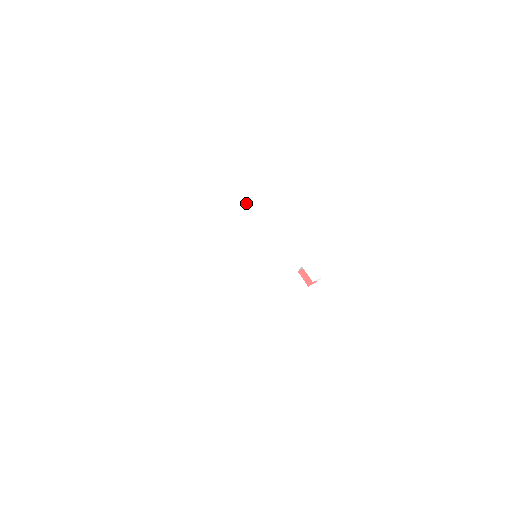
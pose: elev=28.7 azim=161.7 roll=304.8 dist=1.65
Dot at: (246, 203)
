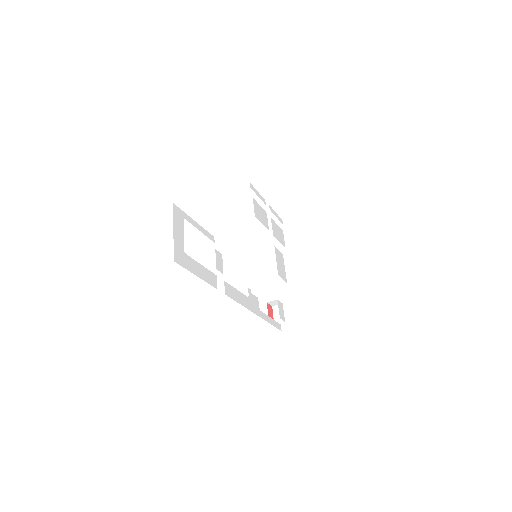
Dot at: (262, 217)
